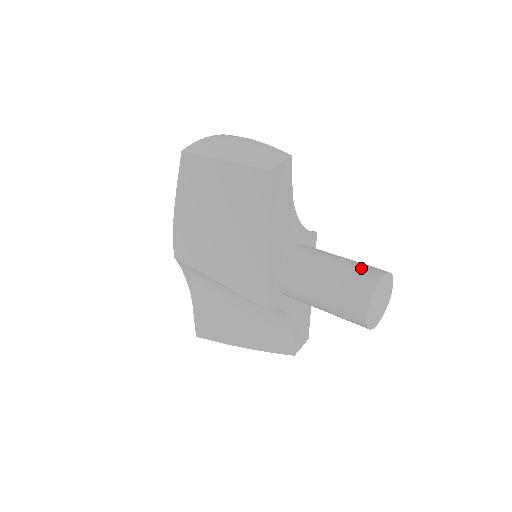
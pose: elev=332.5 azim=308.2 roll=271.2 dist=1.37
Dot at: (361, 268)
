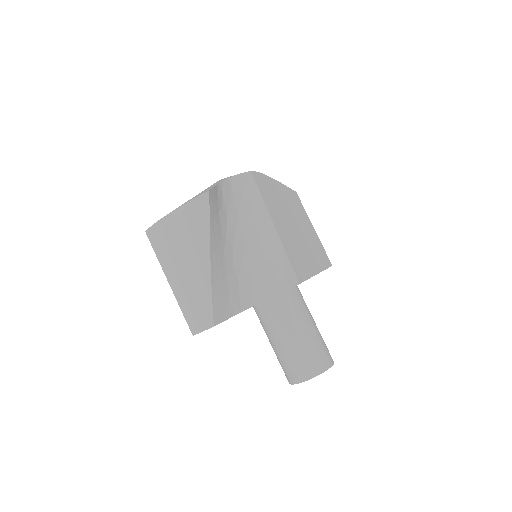
Dot at: (293, 364)
